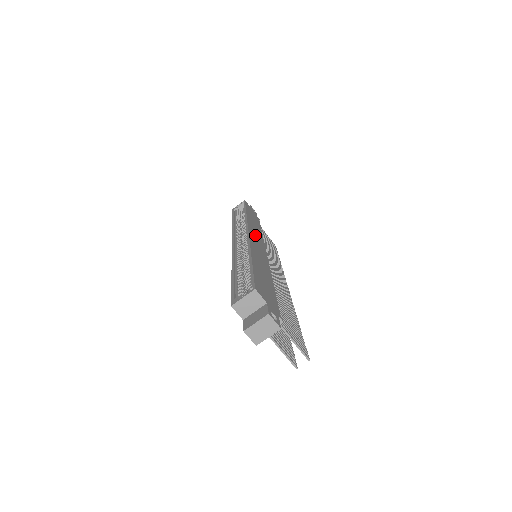
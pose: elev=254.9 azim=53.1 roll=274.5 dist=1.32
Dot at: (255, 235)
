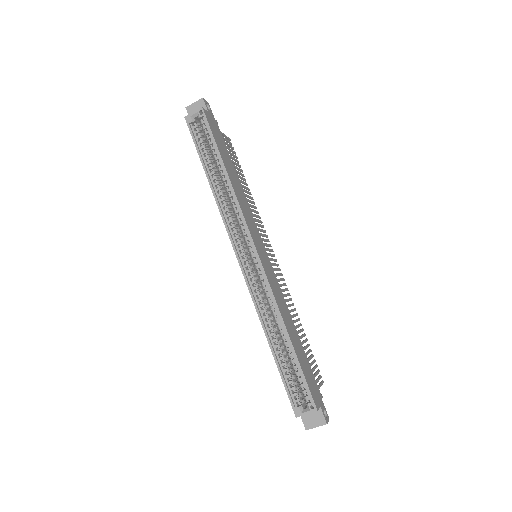
Dot at: (255, 235)
